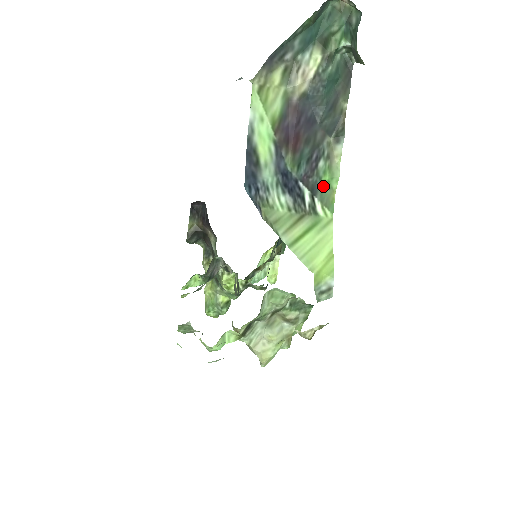
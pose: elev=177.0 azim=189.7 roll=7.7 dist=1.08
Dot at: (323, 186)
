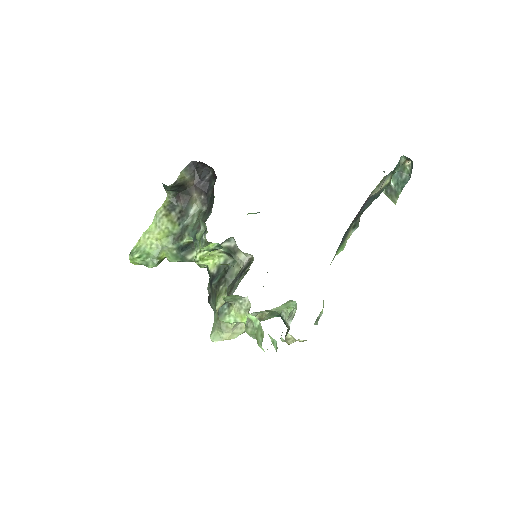
Dot at: (338, 250)
